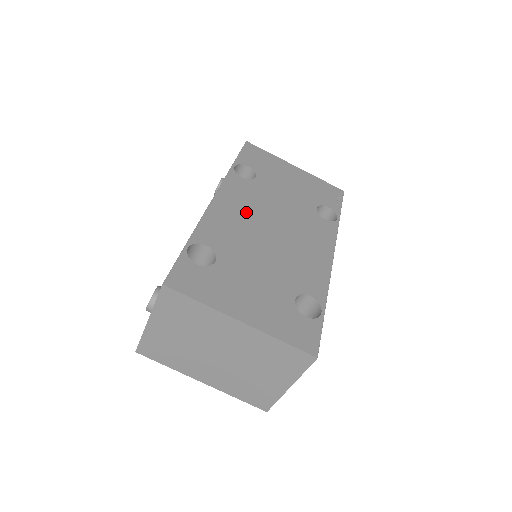
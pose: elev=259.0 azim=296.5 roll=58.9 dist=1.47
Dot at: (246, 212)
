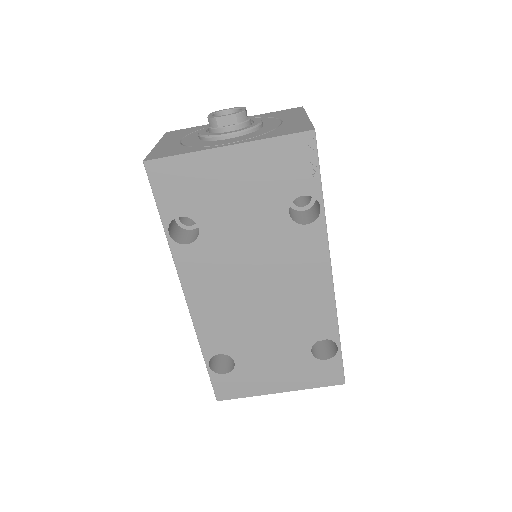
Dot at: (223, 293)
